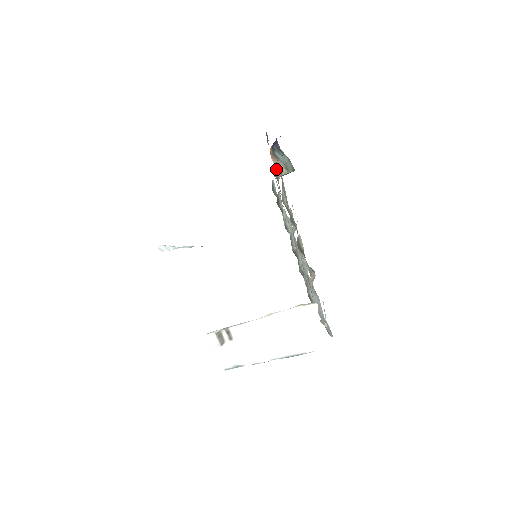
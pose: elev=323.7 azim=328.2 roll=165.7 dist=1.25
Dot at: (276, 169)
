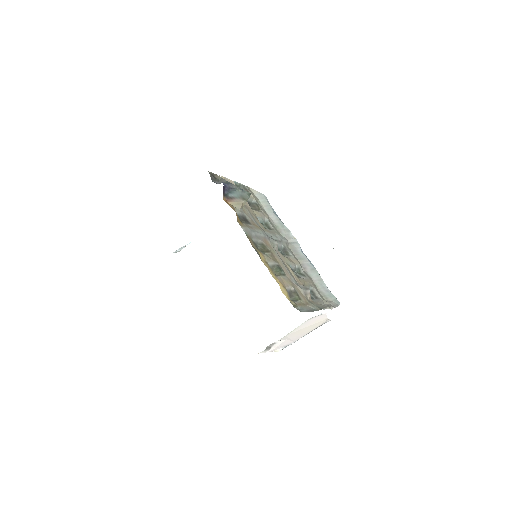
Dot at: (237, 208)
